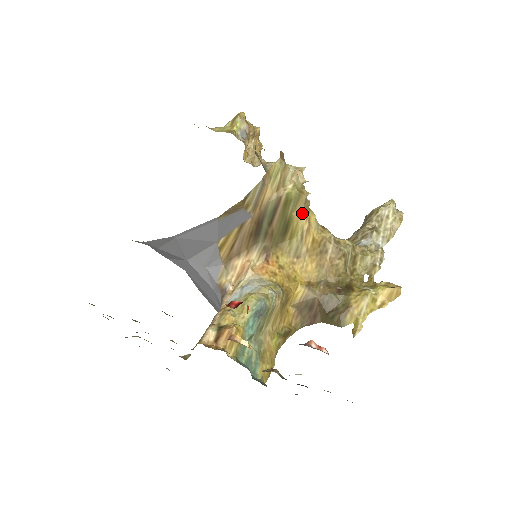
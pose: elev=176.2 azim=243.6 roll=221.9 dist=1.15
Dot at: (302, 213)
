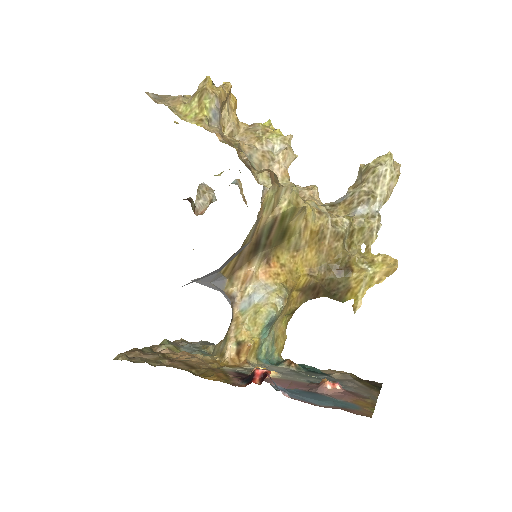
Dot at: (299, 217)
